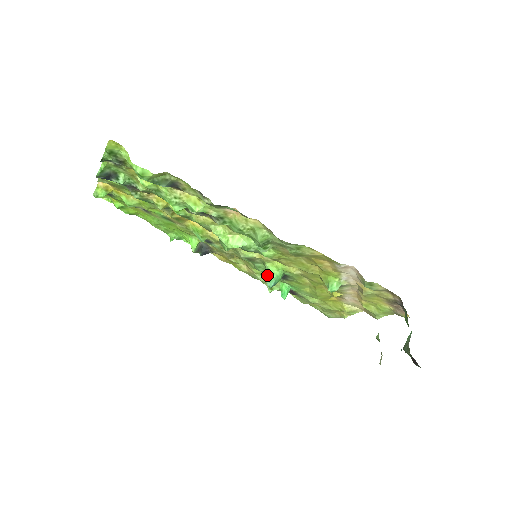
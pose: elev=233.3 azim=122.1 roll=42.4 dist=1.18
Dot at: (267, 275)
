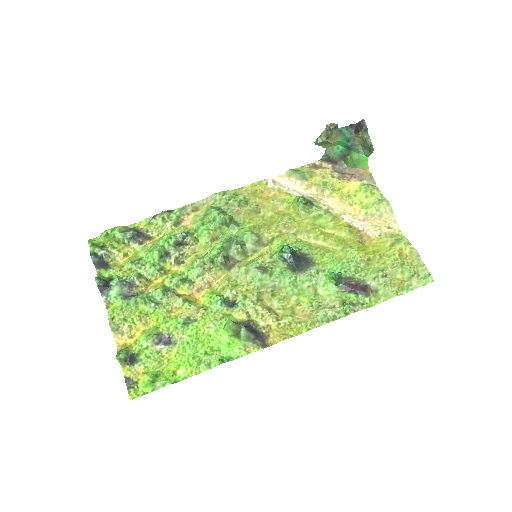
Dot at: (281, 255)
